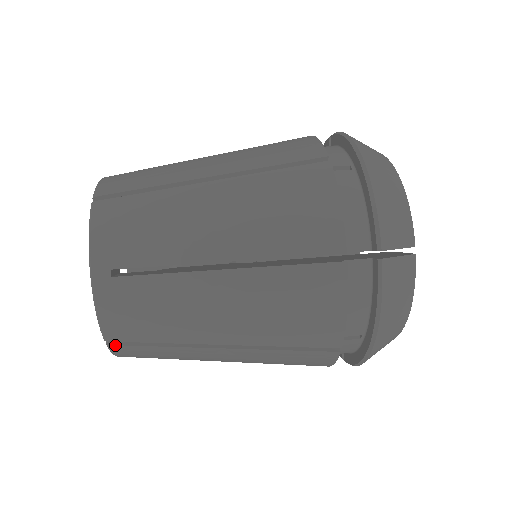
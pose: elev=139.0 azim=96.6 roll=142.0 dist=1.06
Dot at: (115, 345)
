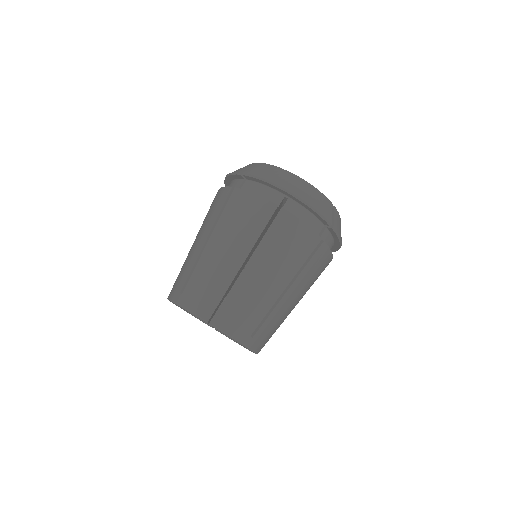
Dot at: occluded
